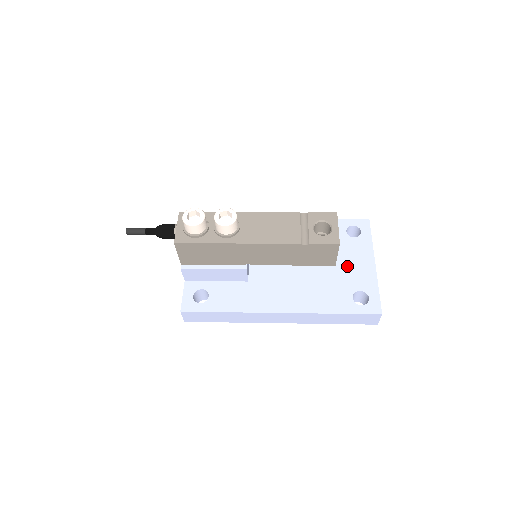
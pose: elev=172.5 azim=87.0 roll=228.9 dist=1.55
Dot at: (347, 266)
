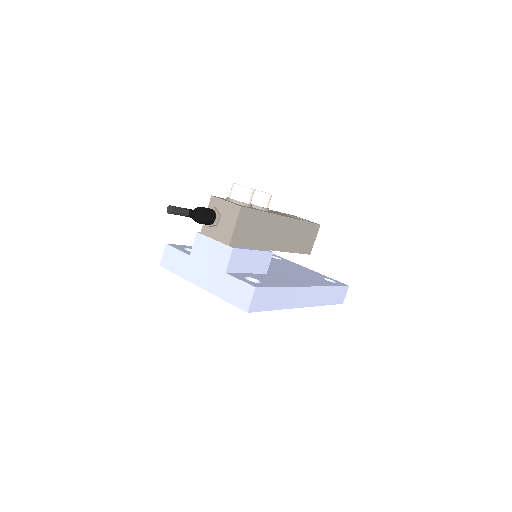
Dot at: (300, 269)
